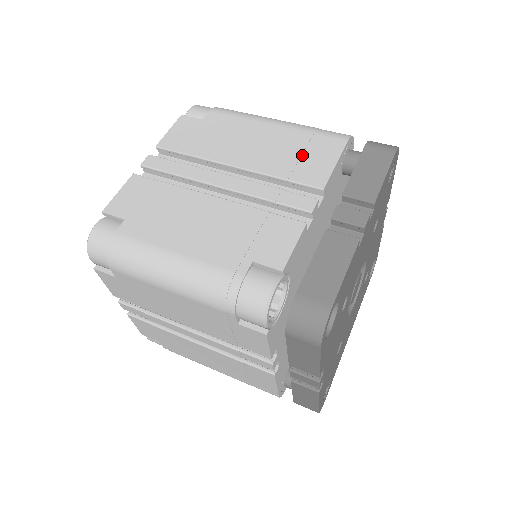
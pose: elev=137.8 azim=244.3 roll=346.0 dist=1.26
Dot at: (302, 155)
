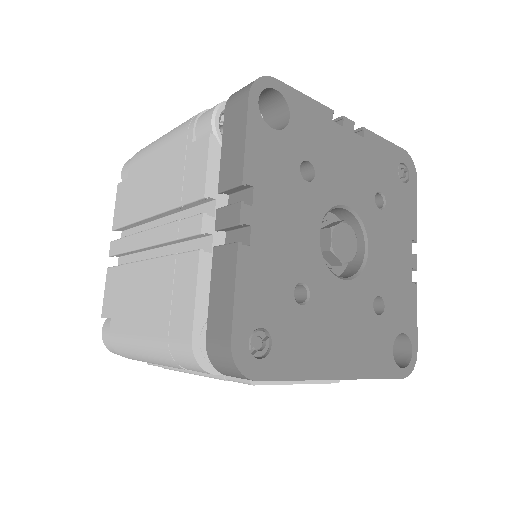
Dot at: occluded
